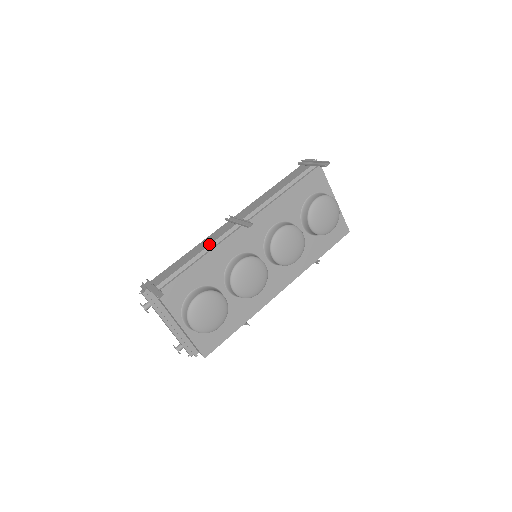
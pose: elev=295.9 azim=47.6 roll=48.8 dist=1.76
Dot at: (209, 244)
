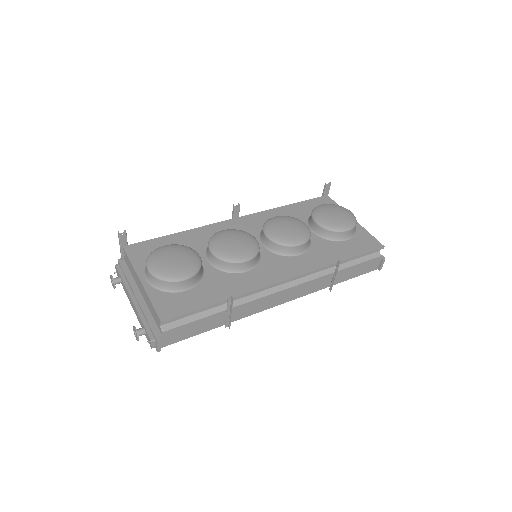
Dot at: occluded
